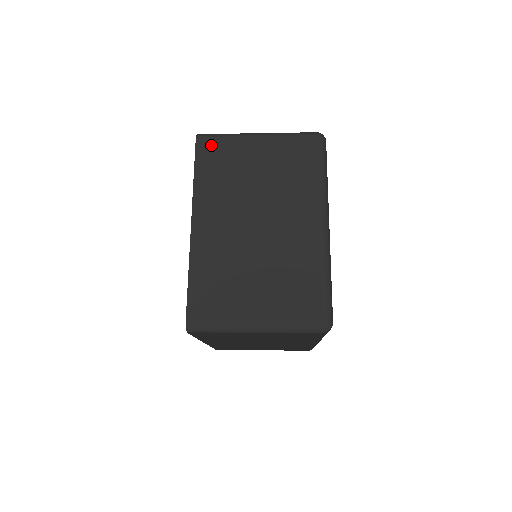
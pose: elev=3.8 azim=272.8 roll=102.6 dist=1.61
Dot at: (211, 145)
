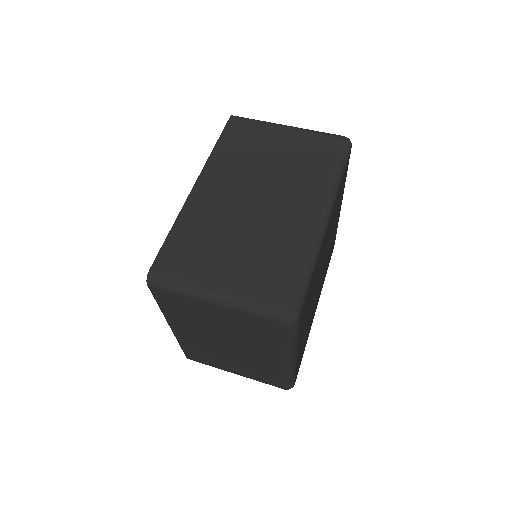
Dot at: (166, 294)
